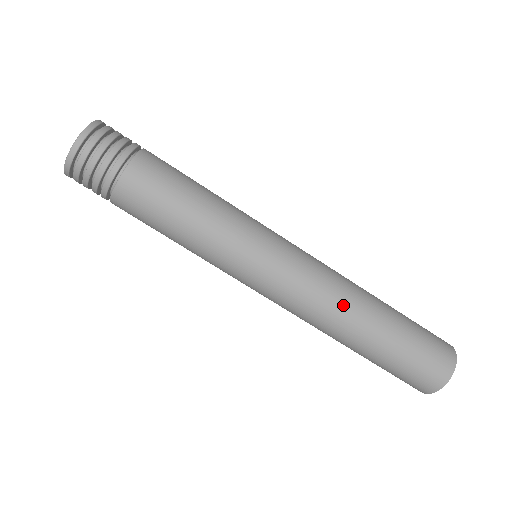
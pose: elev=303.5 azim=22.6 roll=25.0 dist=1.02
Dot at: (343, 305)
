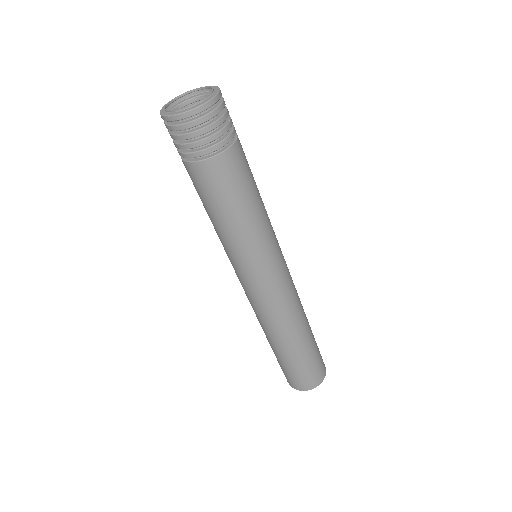
Dot at: (280, 327)
